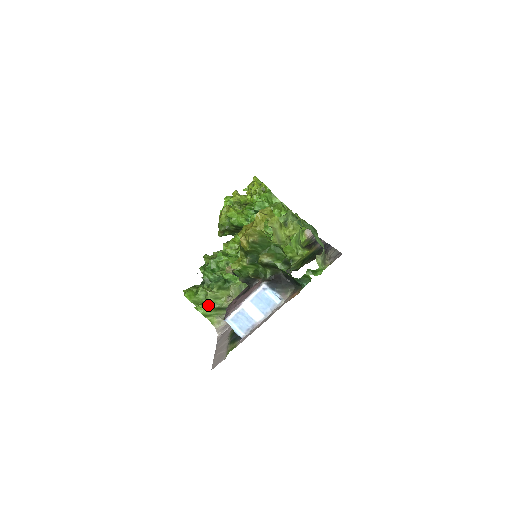
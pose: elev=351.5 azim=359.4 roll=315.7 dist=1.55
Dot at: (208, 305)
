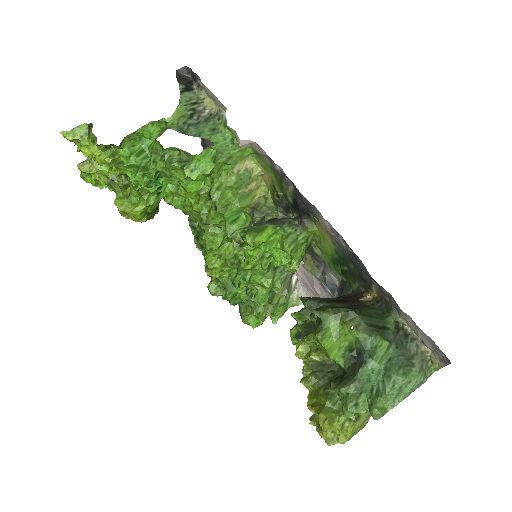
Dot at: (278, 311)
